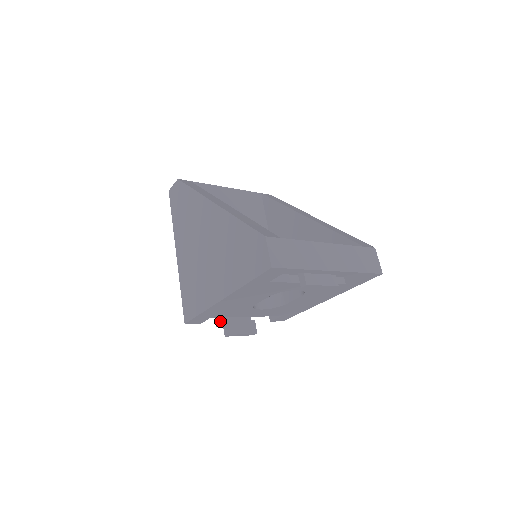
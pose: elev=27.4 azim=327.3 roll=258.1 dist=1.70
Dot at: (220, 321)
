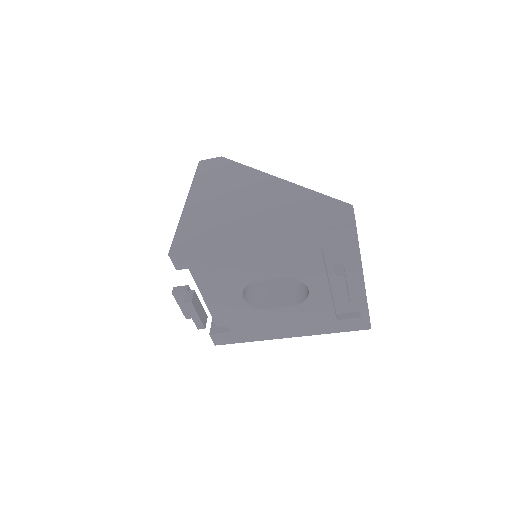
Dot at: (183, 288)
